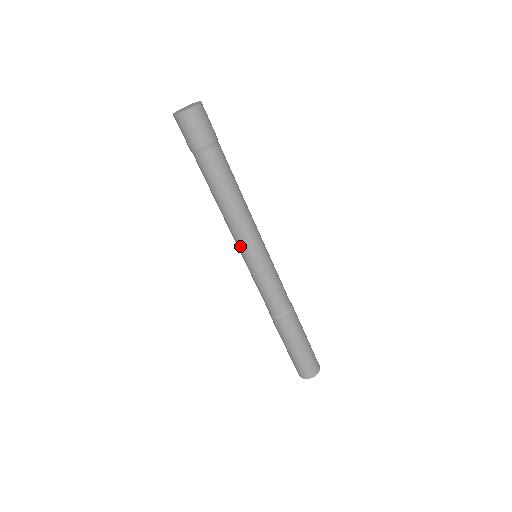
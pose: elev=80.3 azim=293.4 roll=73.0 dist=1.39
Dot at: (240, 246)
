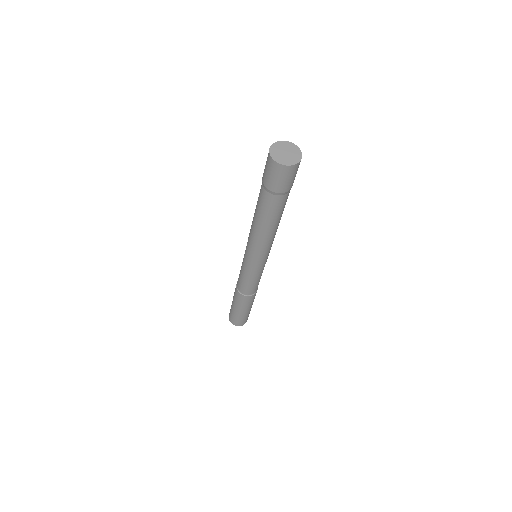
Dot at: (249, 251)
